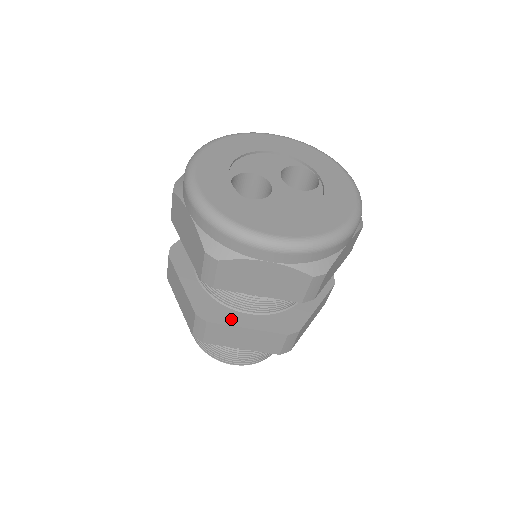
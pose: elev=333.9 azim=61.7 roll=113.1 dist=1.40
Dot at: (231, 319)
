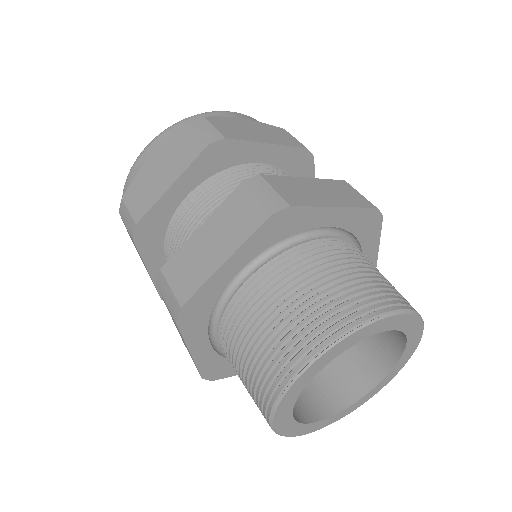
Dot at: occluded
